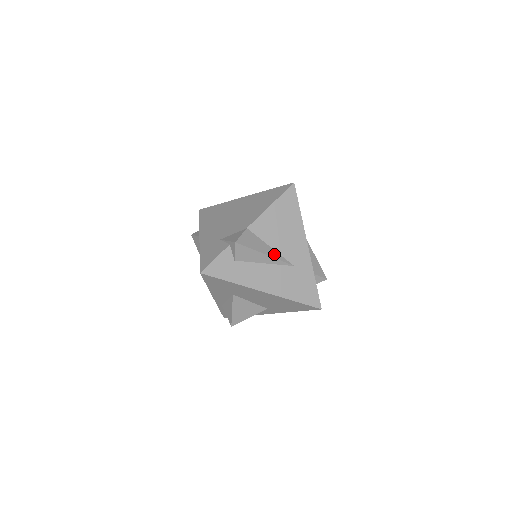
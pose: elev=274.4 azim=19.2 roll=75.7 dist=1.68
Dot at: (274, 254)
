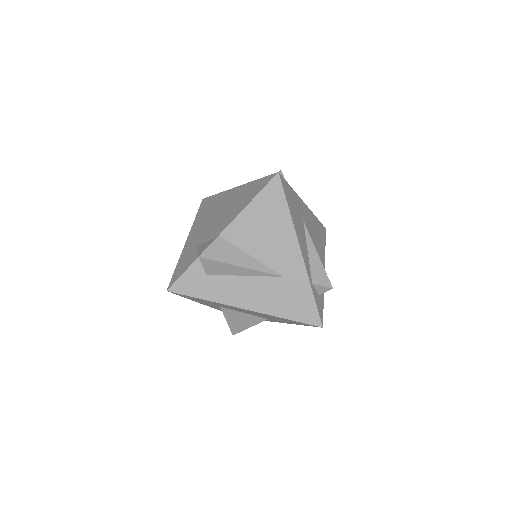
Dot at: (254, 265)
